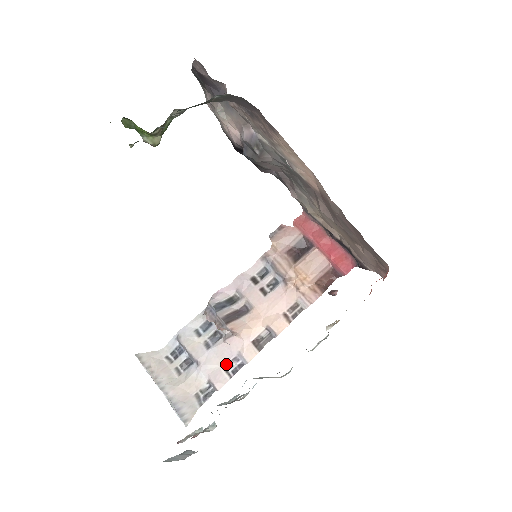
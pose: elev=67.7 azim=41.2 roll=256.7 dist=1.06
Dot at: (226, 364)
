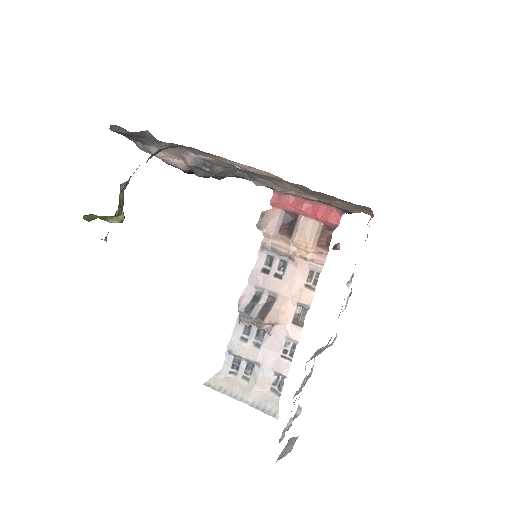
Dot at: (281, 352)
